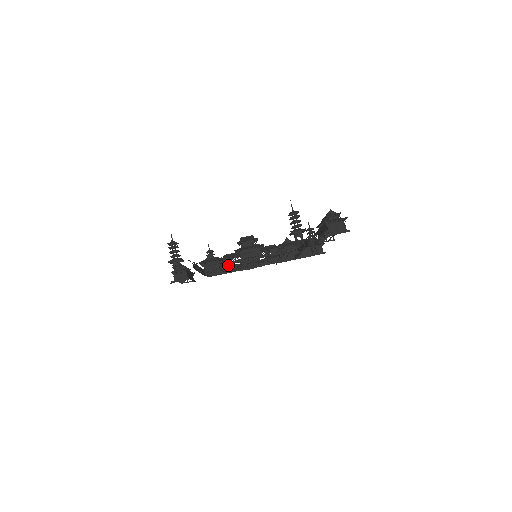
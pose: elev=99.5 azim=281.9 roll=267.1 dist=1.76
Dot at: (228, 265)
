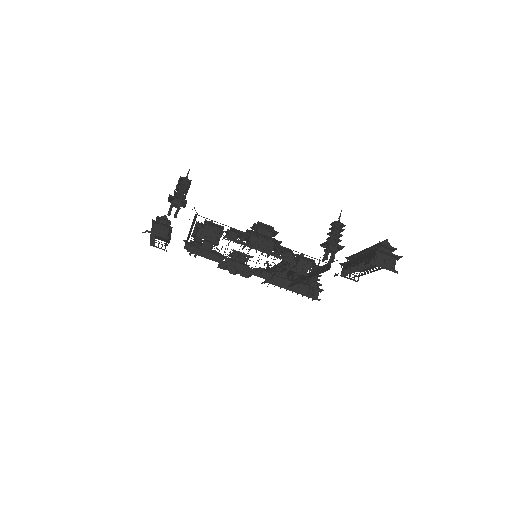
Dot at: (215, 252)
